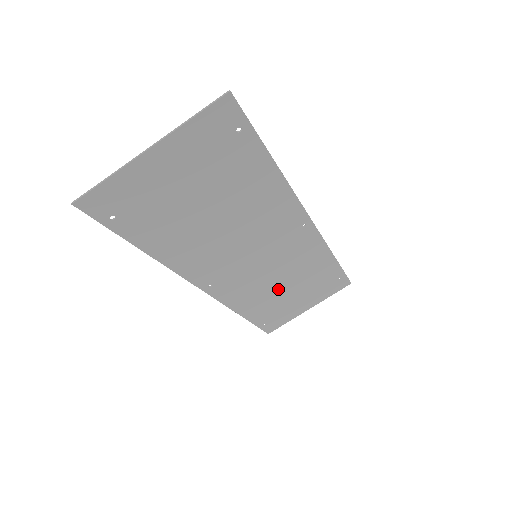
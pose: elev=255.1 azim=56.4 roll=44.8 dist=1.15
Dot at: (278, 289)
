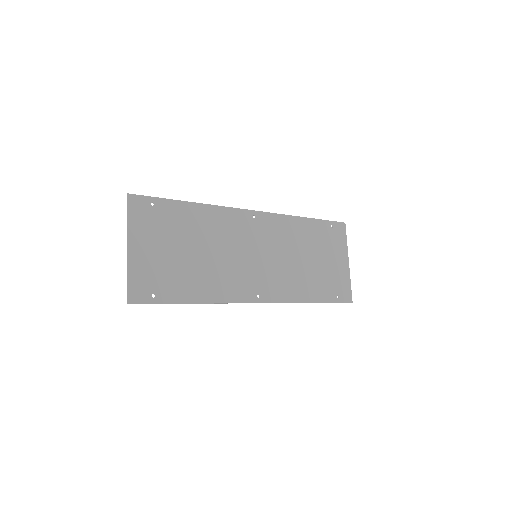
Dot at: (304, 265)
